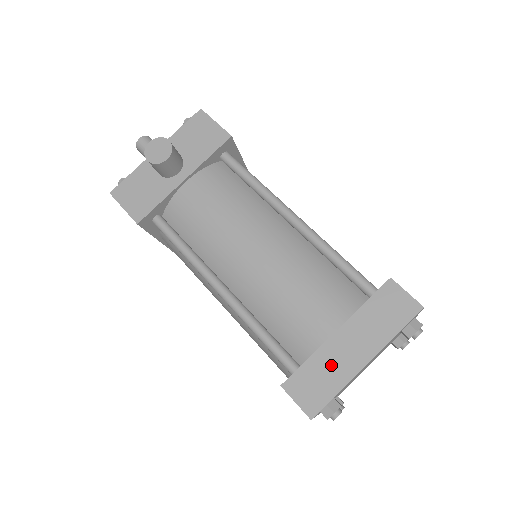
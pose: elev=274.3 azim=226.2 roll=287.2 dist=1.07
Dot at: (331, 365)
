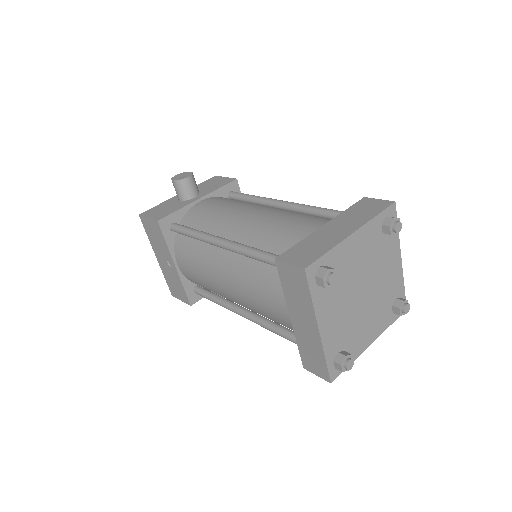
Dot at: (321, 240)
